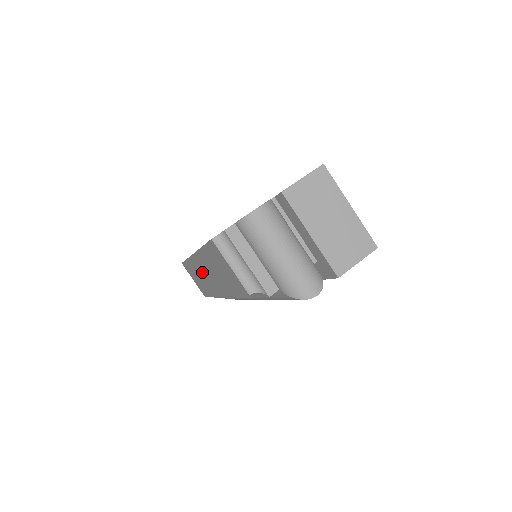
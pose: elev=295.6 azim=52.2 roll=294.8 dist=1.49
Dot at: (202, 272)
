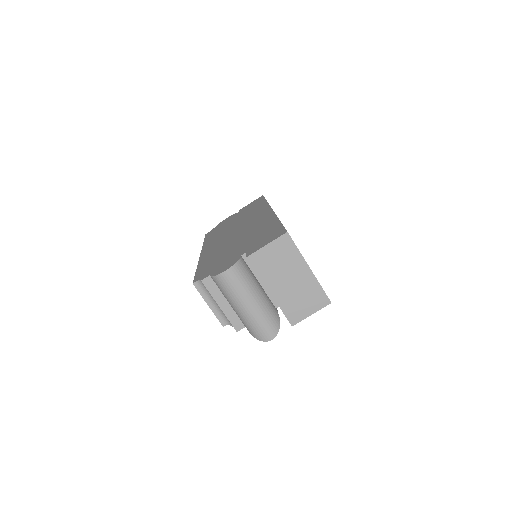
Dot at: occluded
